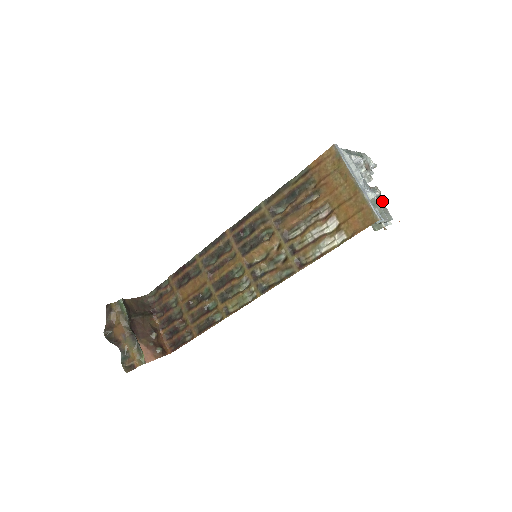
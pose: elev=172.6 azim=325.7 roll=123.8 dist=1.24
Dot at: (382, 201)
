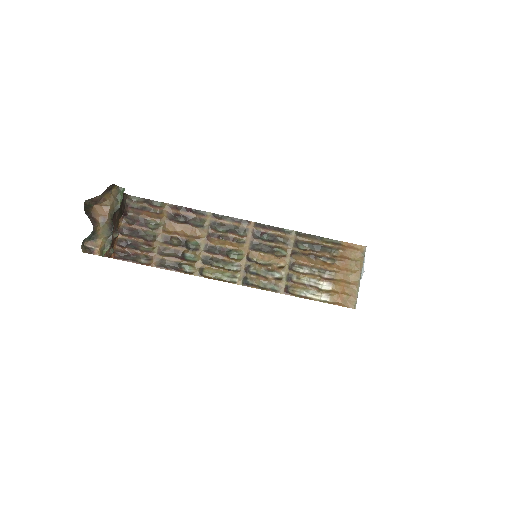
Dot at: occluded
